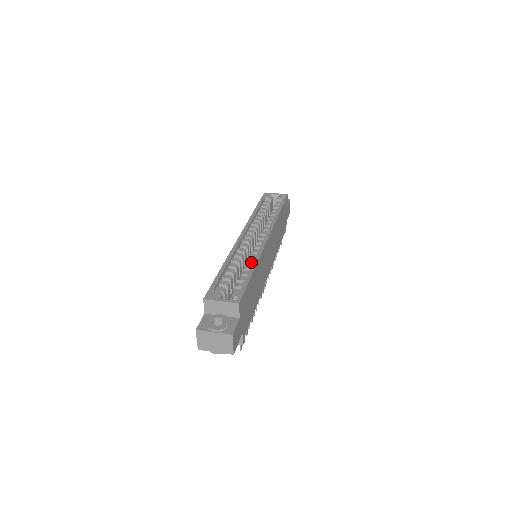
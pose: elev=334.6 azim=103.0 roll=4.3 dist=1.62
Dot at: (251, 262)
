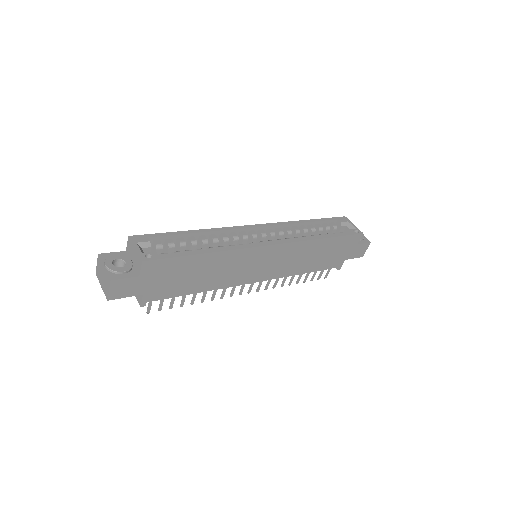
Dot at: (220, 248)
